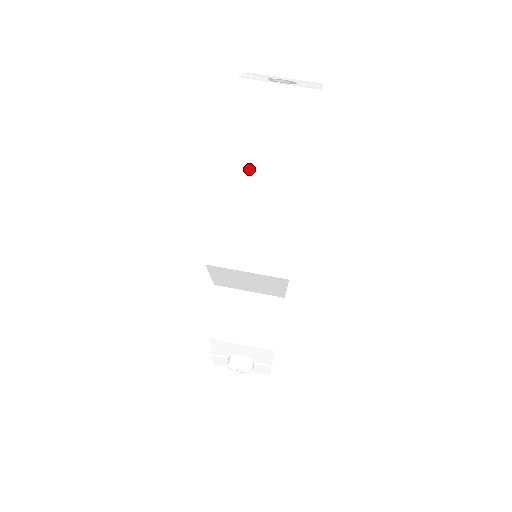
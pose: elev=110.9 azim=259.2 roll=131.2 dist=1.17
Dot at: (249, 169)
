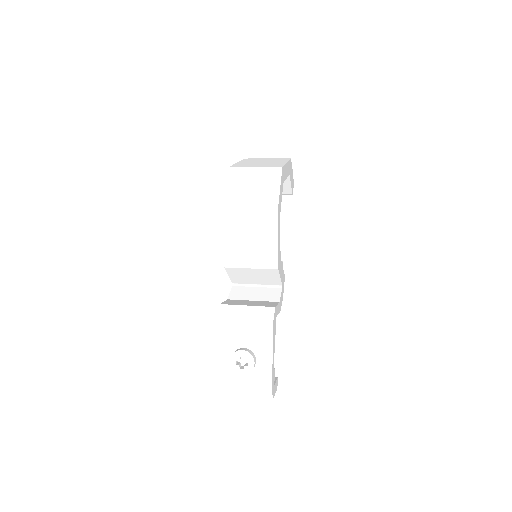
Dot at: (251, 165)
